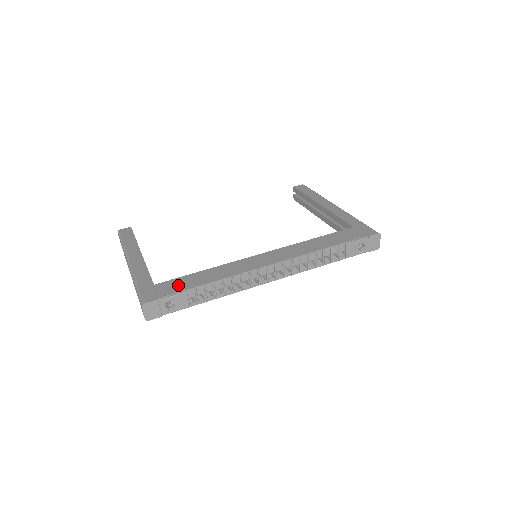
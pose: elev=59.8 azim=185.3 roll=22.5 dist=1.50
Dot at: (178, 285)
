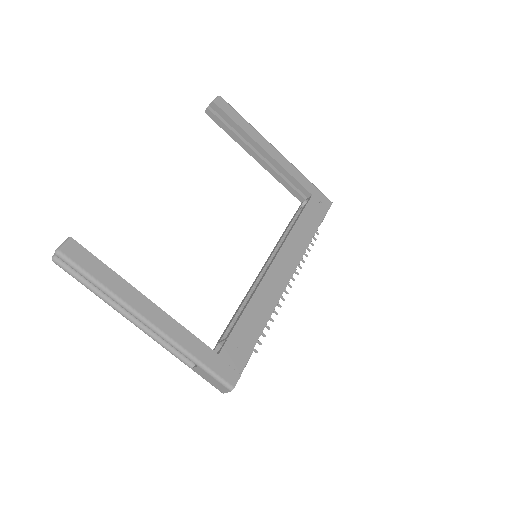
Dot at: (242, 344)
